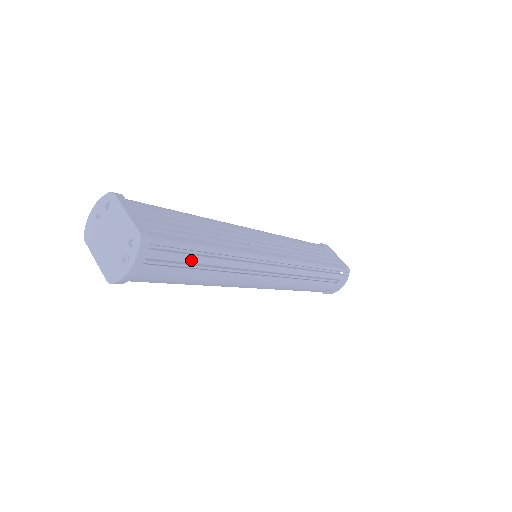
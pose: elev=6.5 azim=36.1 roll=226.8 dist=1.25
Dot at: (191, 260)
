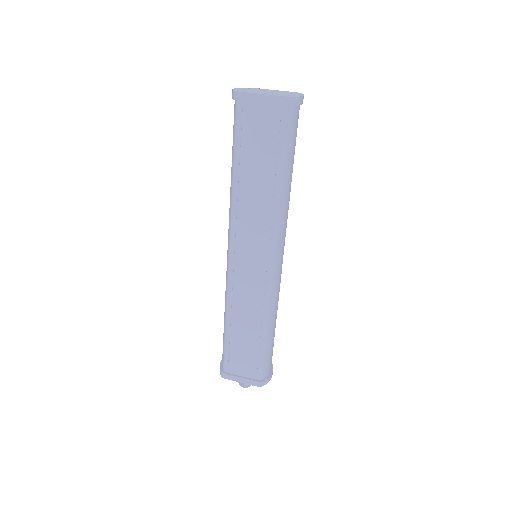
Dot at: occluded
